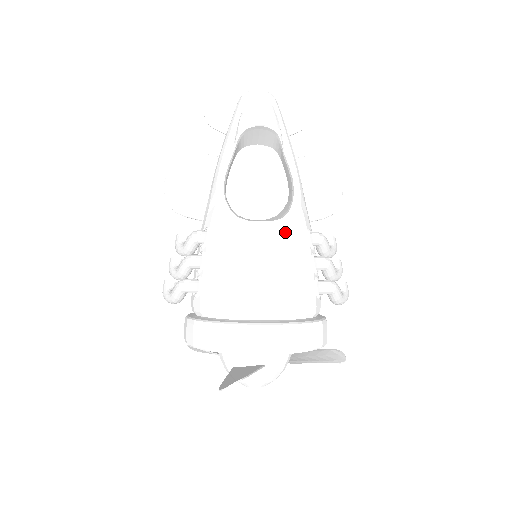
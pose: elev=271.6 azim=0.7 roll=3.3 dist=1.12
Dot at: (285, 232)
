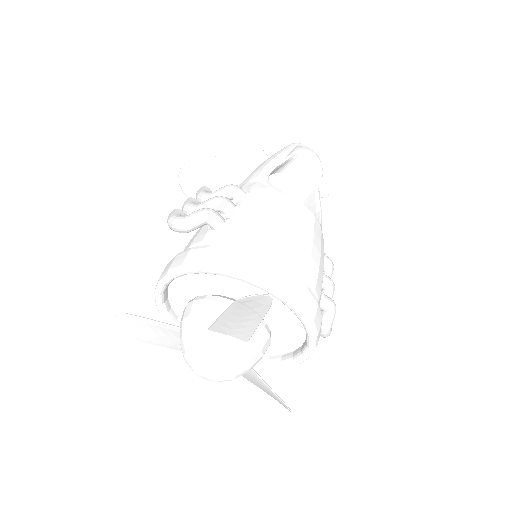
Dot at: (319, 230)
